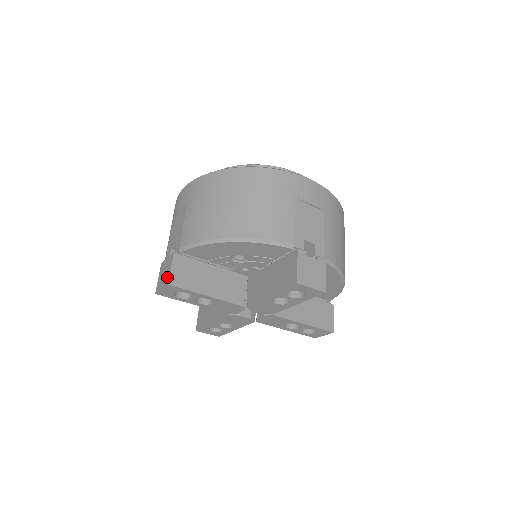
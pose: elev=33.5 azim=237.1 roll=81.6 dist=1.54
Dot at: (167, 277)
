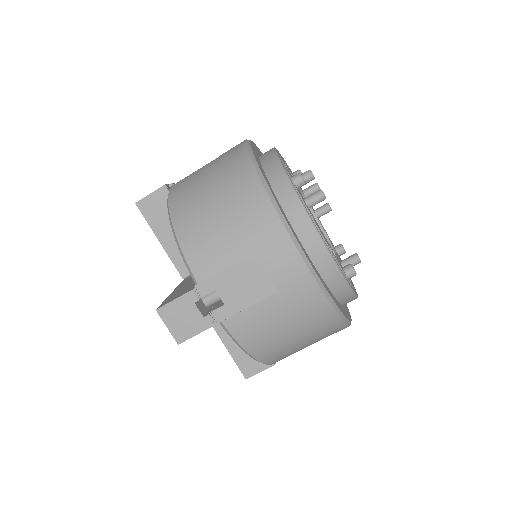
Dot at: (184, 335)
